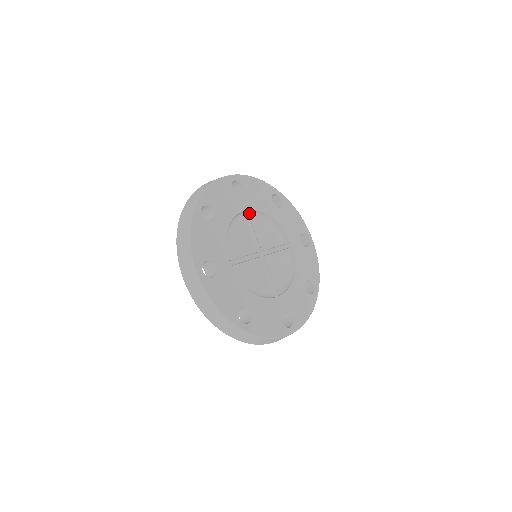
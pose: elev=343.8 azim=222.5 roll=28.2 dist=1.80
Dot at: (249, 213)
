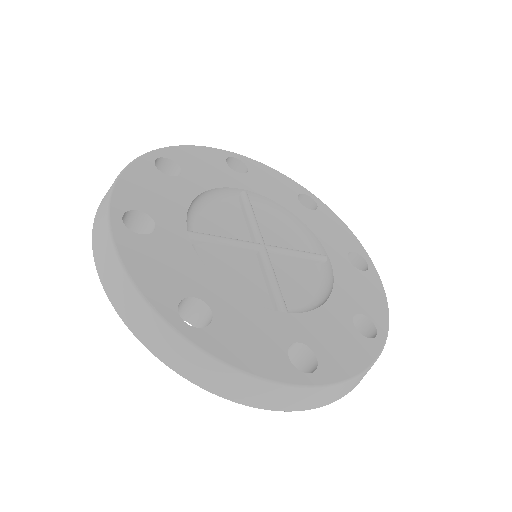
Dot at: occluded
